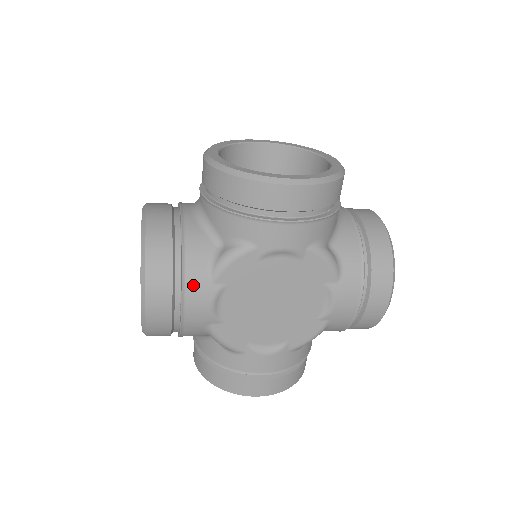
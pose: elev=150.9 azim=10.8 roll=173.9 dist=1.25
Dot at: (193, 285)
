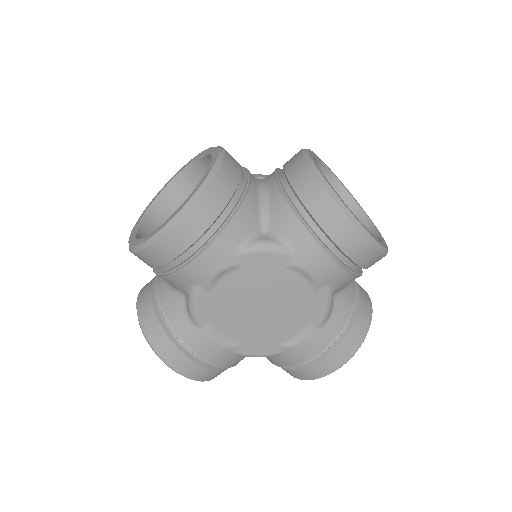
Dot at: (189, 339)
